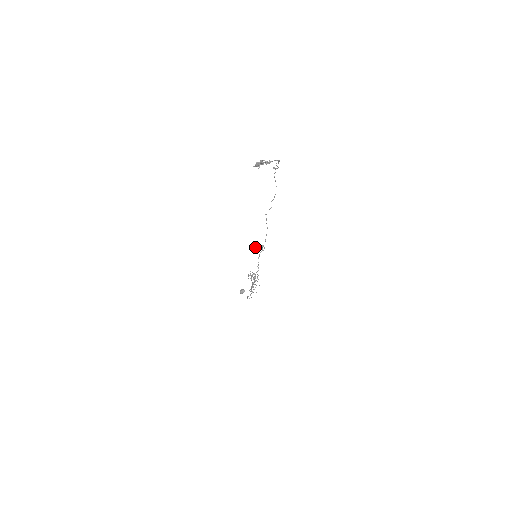
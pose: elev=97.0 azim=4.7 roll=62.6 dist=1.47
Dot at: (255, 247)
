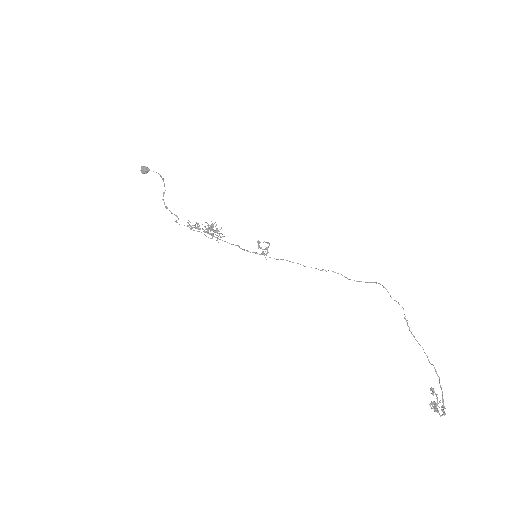
Dot at: (259, 243)
